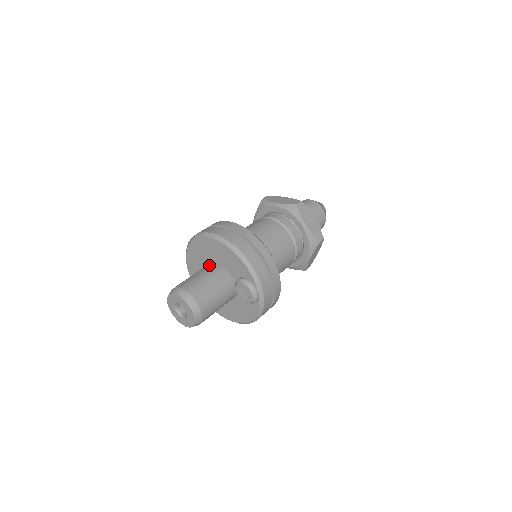
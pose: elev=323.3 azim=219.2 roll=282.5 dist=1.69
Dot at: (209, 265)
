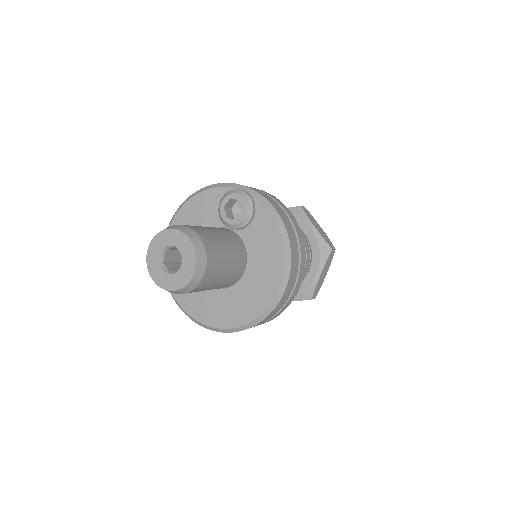
Dot at: occluded
